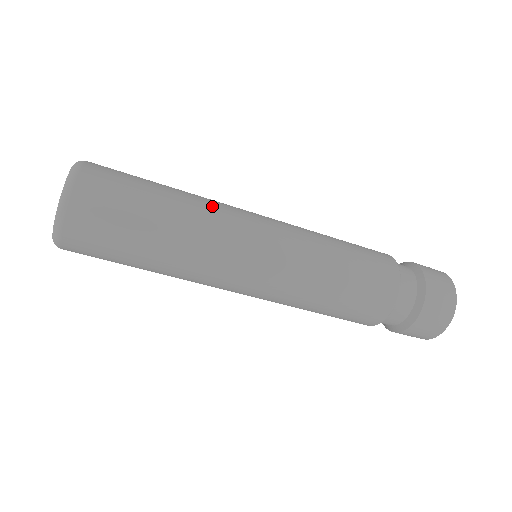
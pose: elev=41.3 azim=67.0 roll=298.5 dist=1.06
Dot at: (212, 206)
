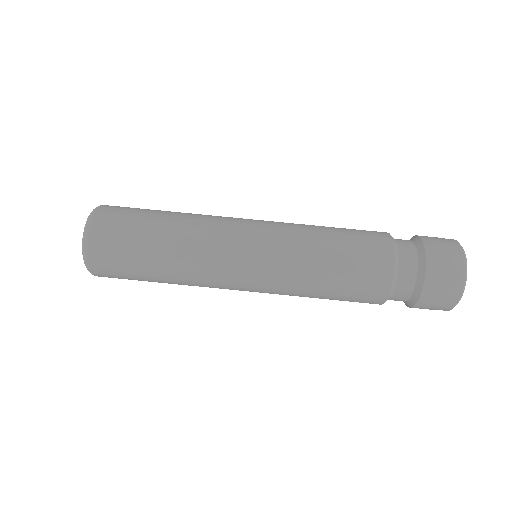
Dot at: (203, 220)
